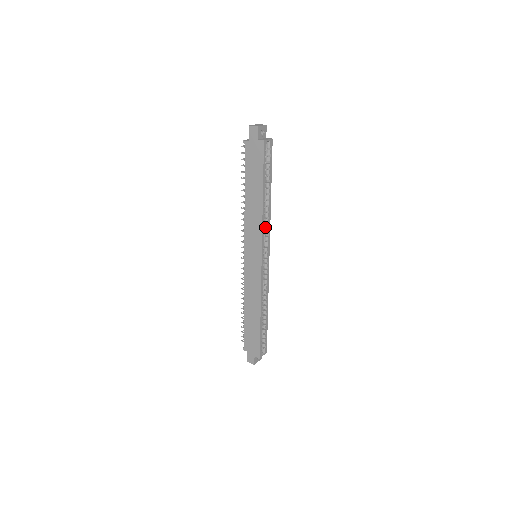
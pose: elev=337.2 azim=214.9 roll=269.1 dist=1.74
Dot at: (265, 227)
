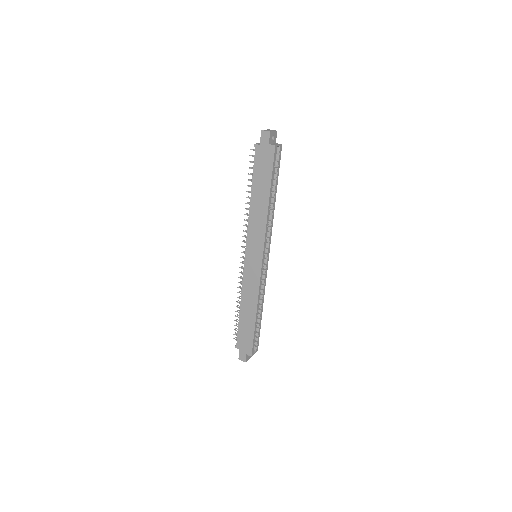
Dot at: (268, 228)
